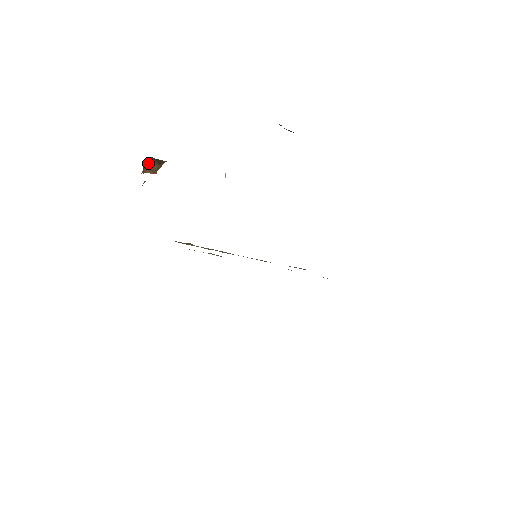
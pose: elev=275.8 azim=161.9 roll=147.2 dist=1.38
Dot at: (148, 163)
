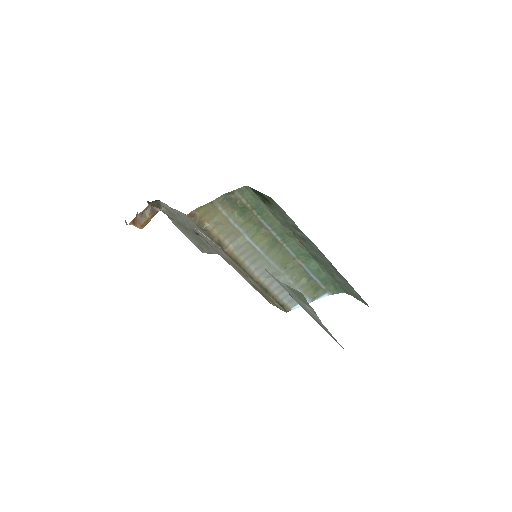
Dot at: (141, 213)
